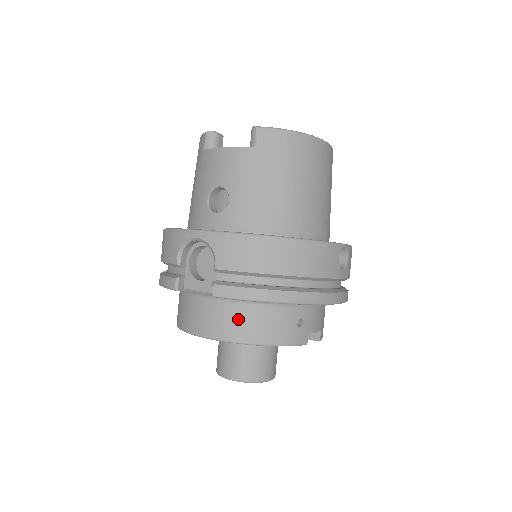
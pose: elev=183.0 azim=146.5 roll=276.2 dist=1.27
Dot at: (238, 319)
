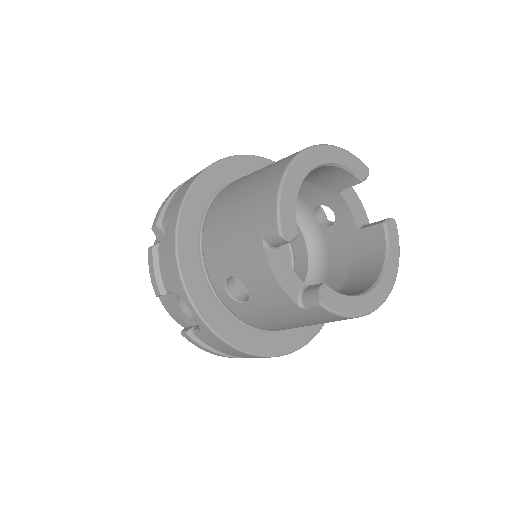
Dot at: occluded
